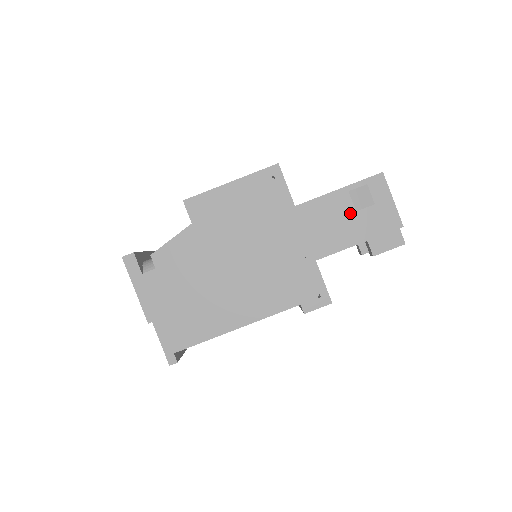
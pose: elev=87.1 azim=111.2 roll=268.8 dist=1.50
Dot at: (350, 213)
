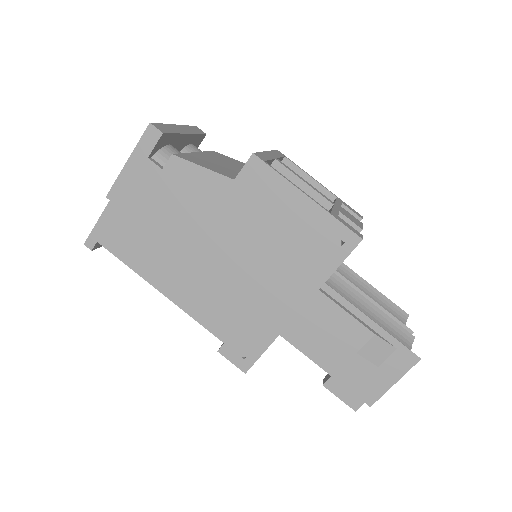
Dot at: (351, 347)
